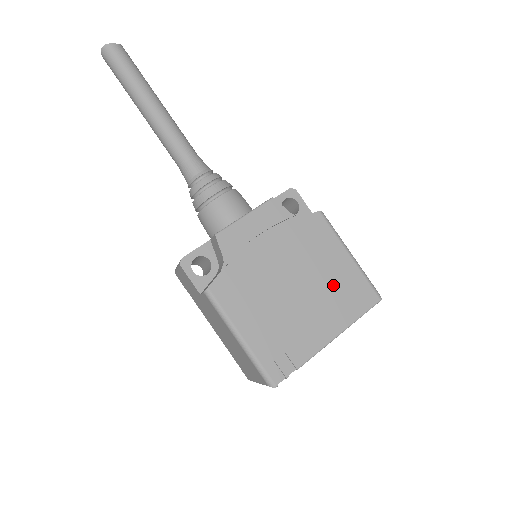
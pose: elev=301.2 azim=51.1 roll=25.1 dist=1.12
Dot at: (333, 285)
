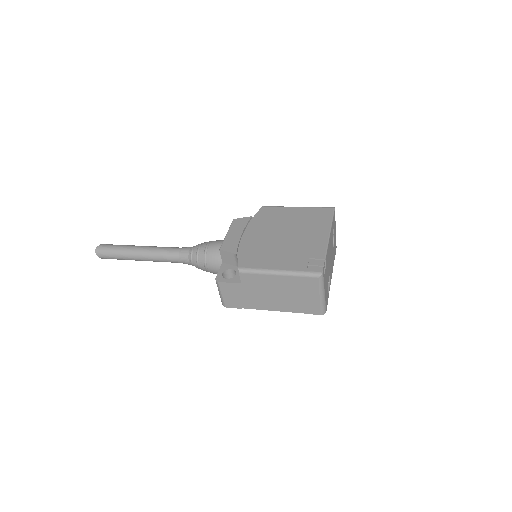
Dot at: (302, 221)
